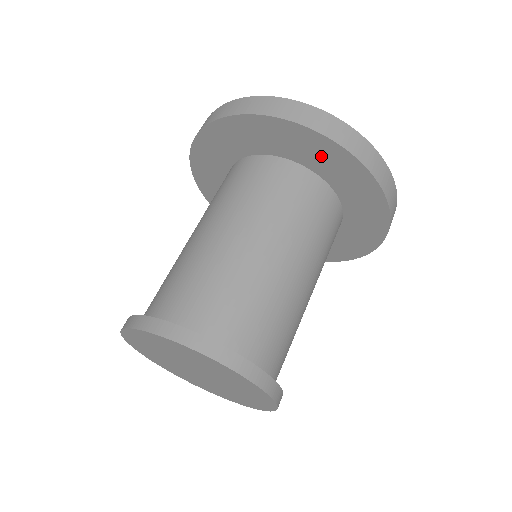
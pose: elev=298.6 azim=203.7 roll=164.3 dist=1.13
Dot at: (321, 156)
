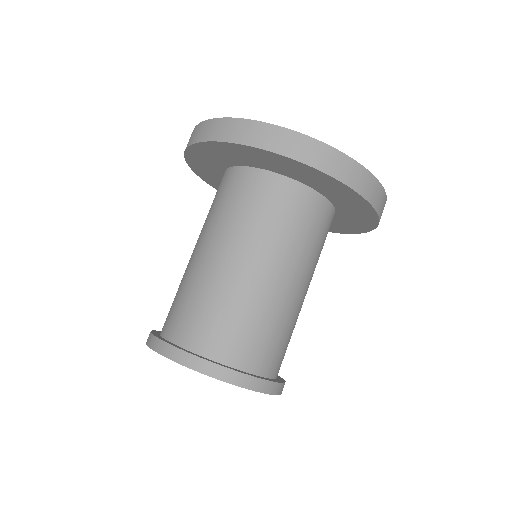
Dot at: (352, 206)
